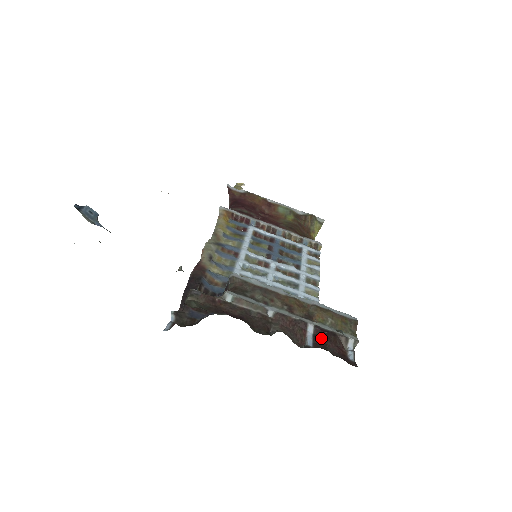
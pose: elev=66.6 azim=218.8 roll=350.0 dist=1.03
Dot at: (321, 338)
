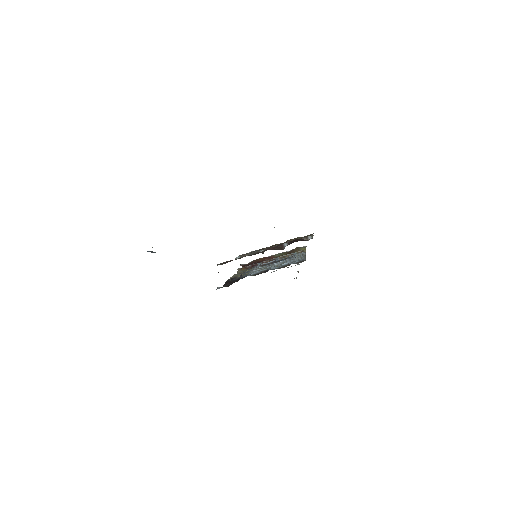
Dot at: (291, 242)
